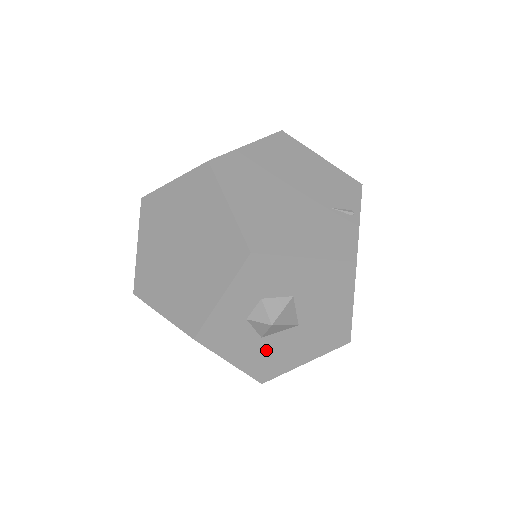
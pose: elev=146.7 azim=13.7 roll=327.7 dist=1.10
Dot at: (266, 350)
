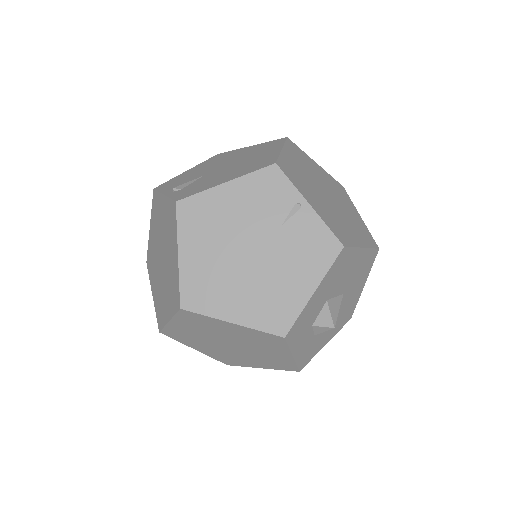
Dot at: (338, 318)
